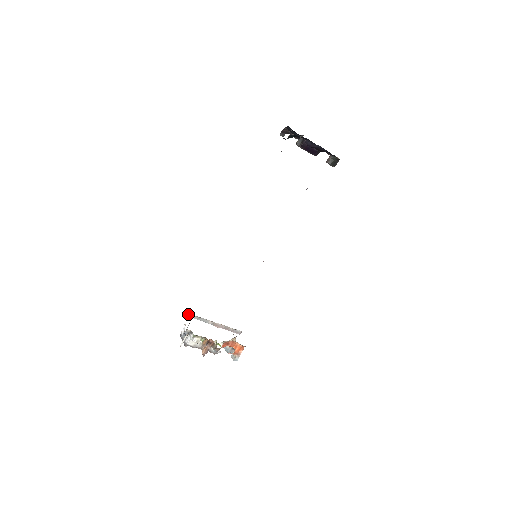
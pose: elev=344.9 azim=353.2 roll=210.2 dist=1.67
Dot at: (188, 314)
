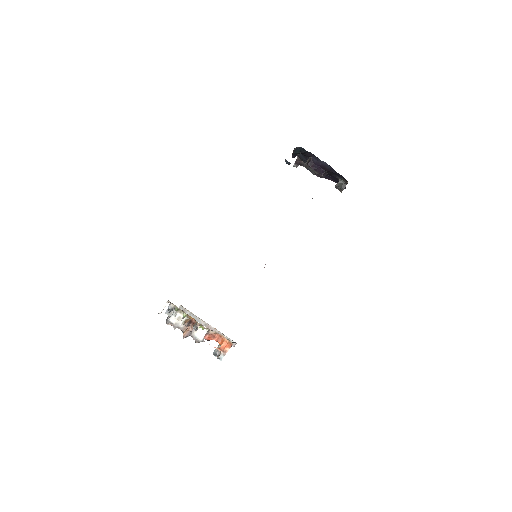
Dot at: (180, 307)
